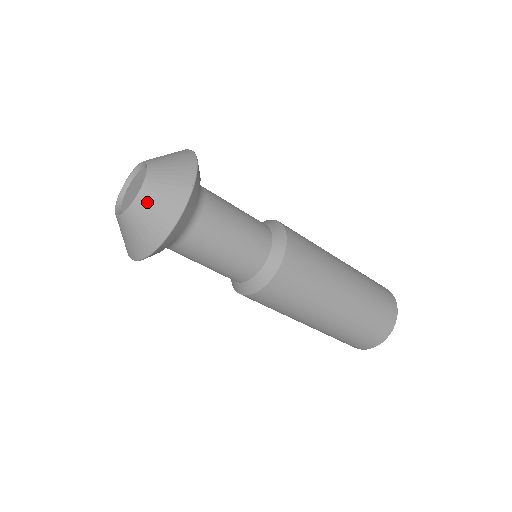
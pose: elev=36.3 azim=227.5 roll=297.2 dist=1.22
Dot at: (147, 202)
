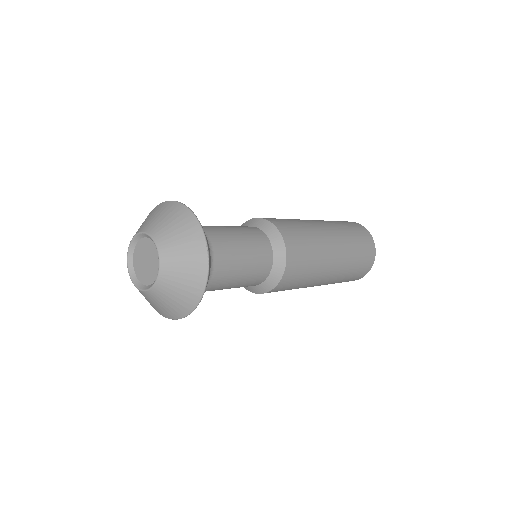
Dot at: (172, 273)
